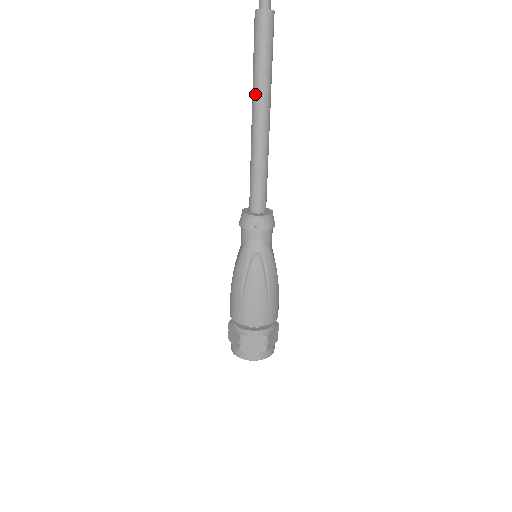
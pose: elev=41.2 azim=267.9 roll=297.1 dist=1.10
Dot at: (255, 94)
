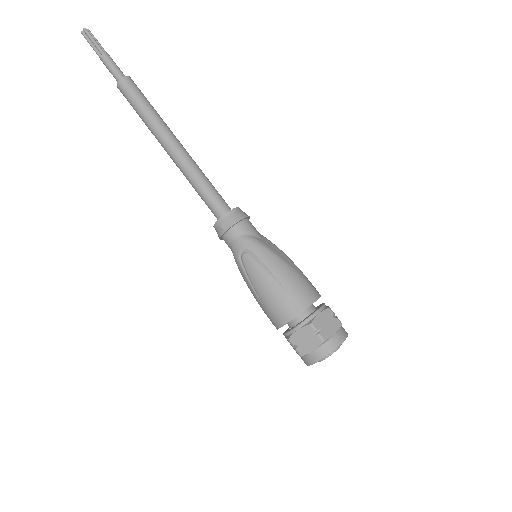
Dot at: occluded
